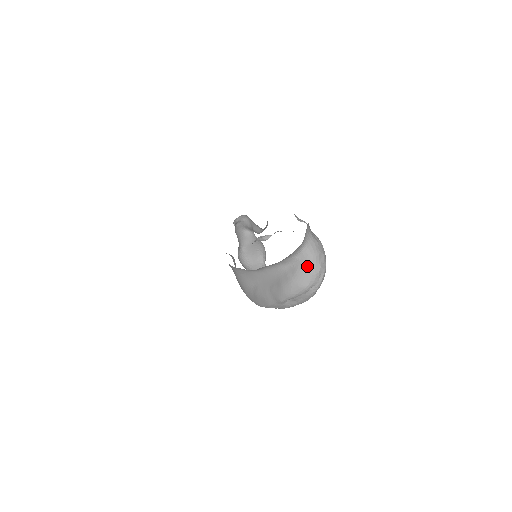
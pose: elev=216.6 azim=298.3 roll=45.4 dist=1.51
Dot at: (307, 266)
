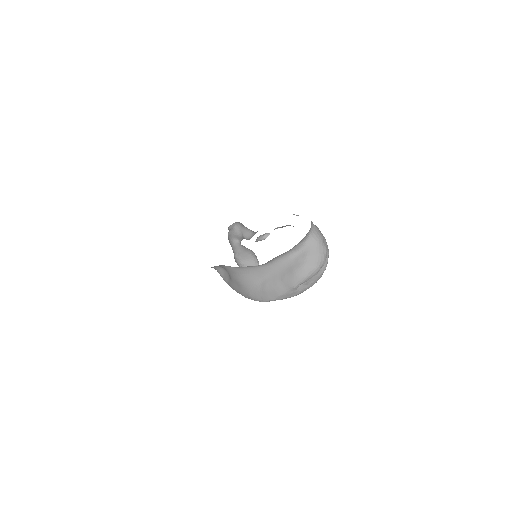
Dot at: (316, 249)
